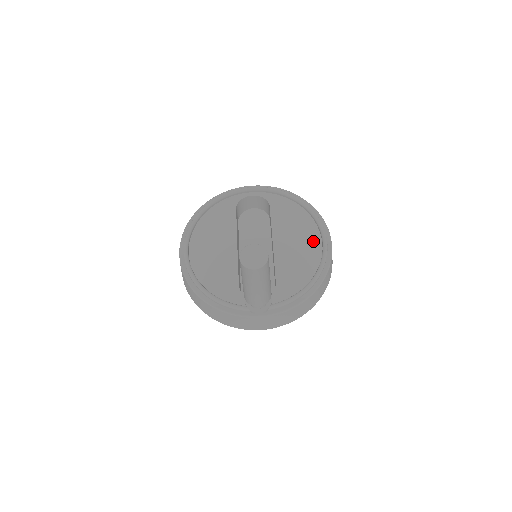
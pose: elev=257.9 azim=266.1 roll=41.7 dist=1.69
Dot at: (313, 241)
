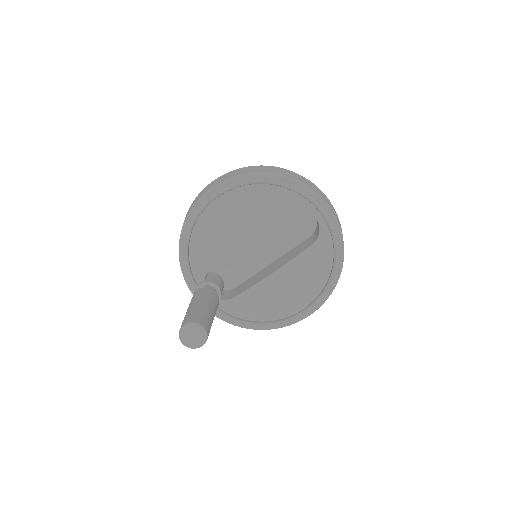
Dot at: (296, 304)
